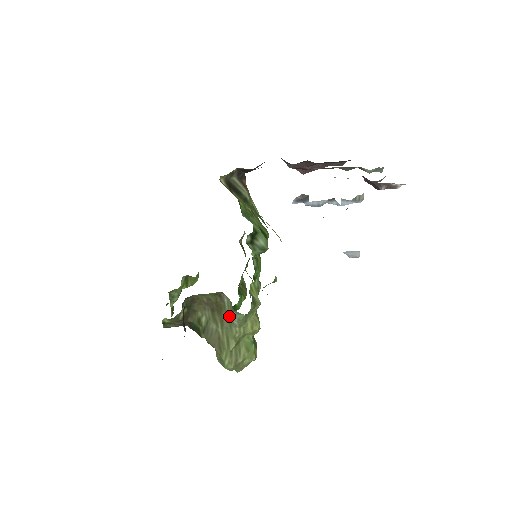
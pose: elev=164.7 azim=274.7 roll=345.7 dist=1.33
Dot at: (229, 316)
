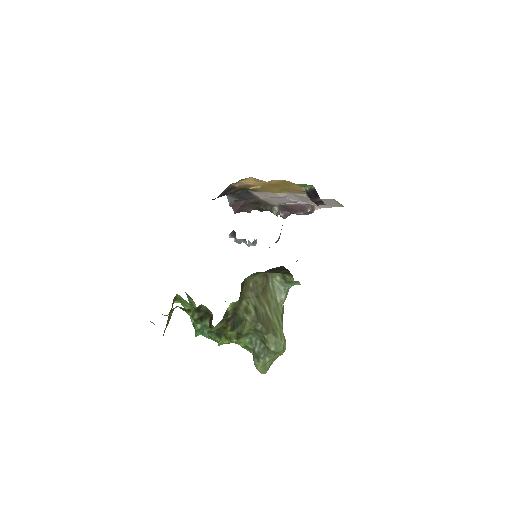
Dot at: (275, 295)
